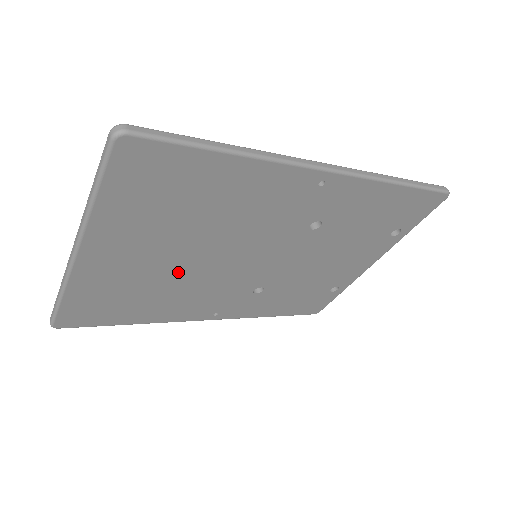
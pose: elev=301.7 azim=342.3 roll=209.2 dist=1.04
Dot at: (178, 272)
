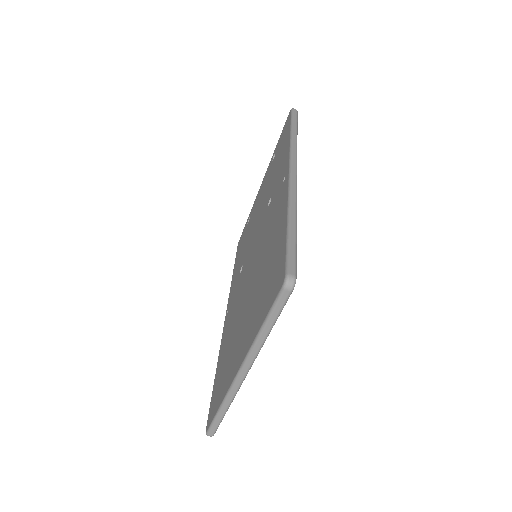
Dot at: occluded
